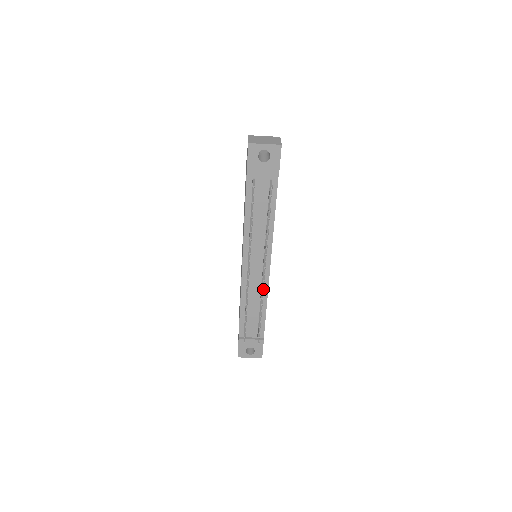
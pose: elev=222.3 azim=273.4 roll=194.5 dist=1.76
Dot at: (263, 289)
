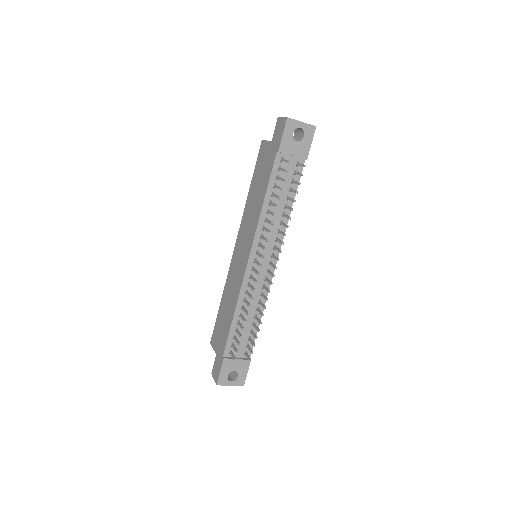
Dot at: (268, 289)
